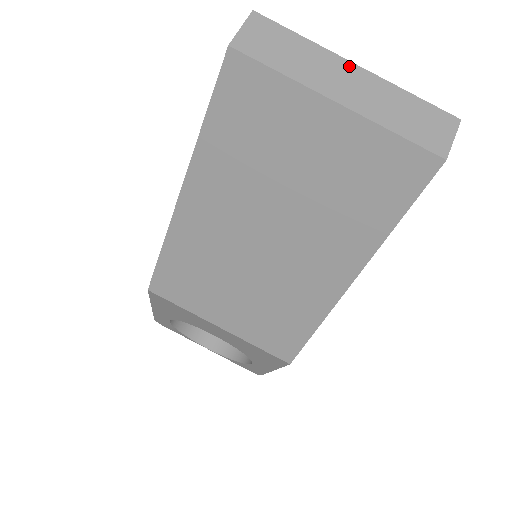
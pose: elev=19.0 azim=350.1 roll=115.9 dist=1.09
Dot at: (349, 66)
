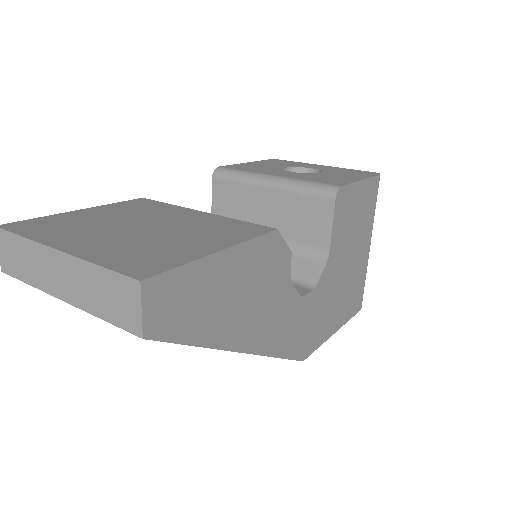
Dot at: (53, 254)
